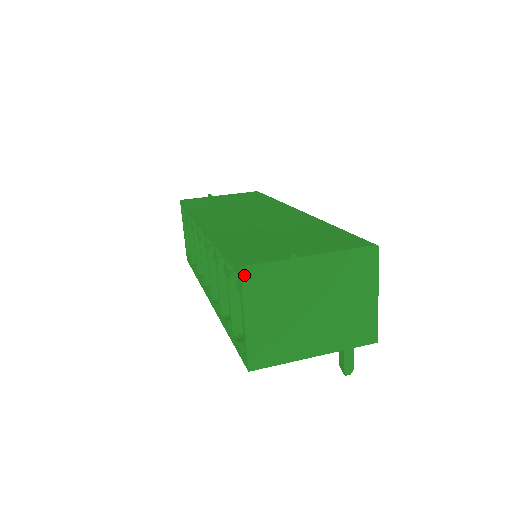
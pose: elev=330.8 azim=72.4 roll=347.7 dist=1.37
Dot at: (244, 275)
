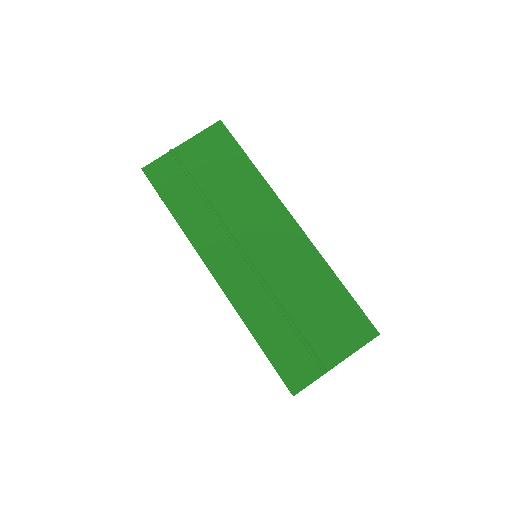
Dot at: occluded
